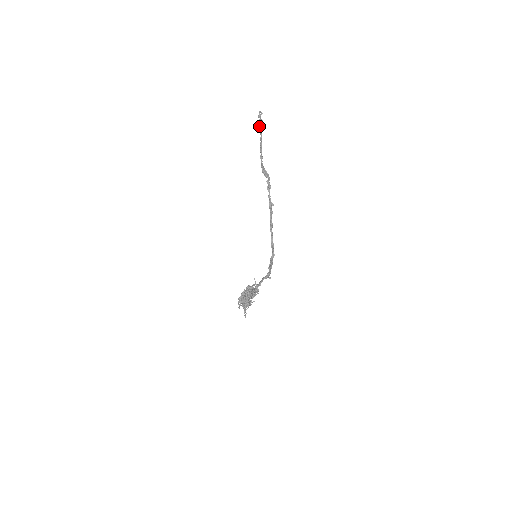
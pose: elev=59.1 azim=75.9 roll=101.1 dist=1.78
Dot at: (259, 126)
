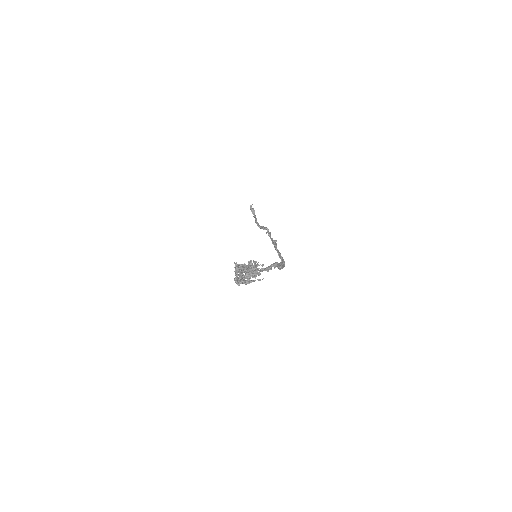
Dot at: (251, 211)
